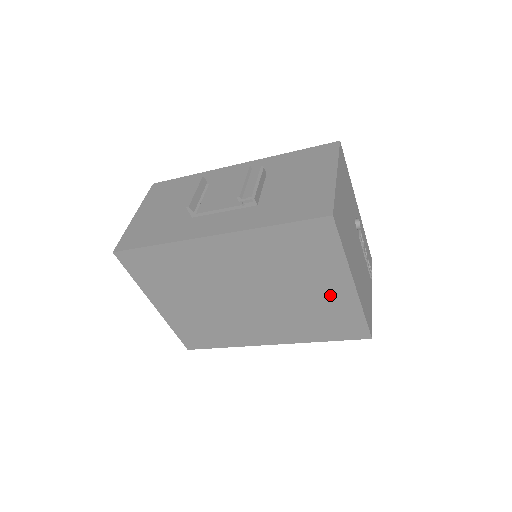
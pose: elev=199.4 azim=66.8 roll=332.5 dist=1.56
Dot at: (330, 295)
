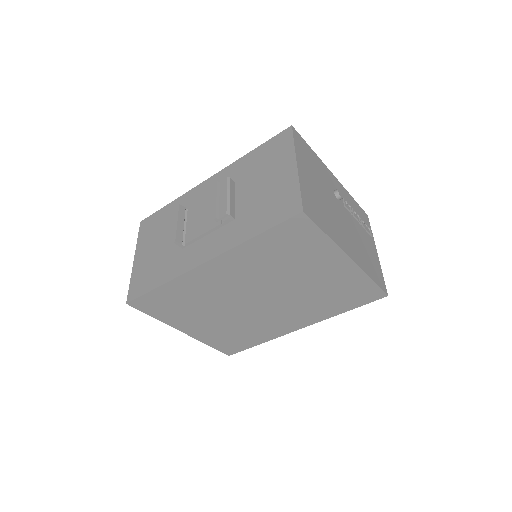
Dot at: (333, 274)
